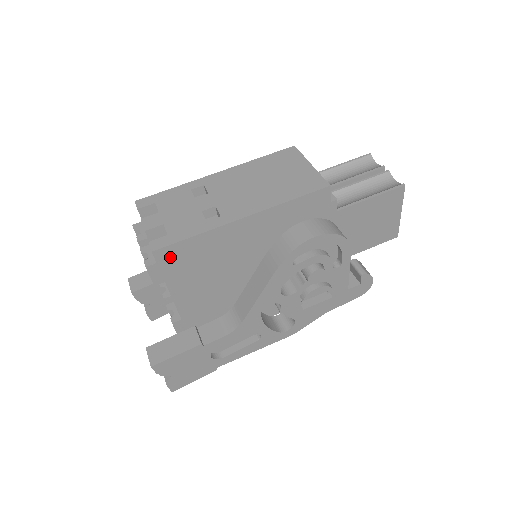
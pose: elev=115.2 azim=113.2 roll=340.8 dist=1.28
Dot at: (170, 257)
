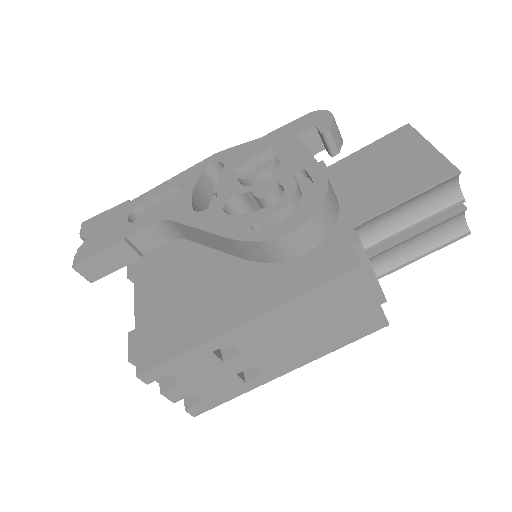
Dot at: occluded
